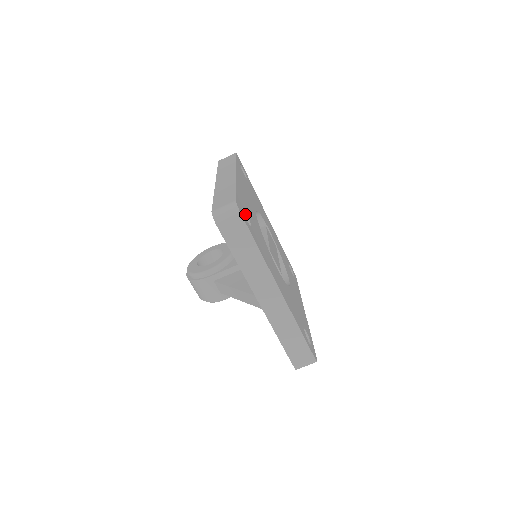
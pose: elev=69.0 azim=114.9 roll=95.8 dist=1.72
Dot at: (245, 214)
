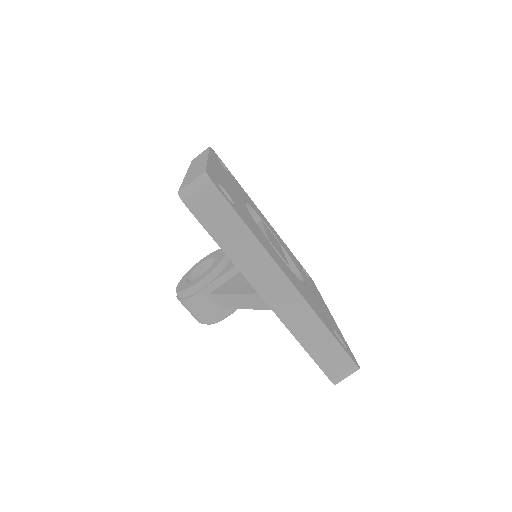
Dot at: (224, 193)
